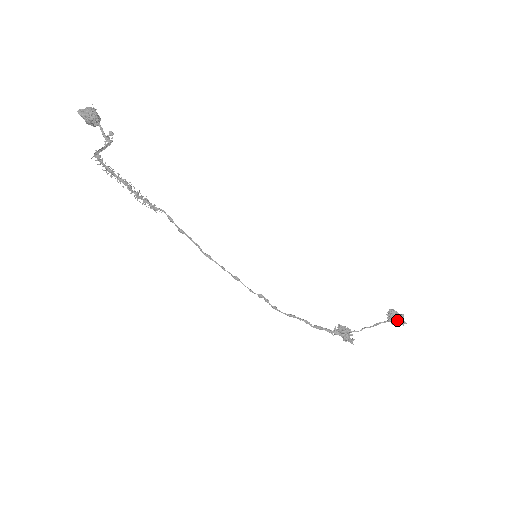
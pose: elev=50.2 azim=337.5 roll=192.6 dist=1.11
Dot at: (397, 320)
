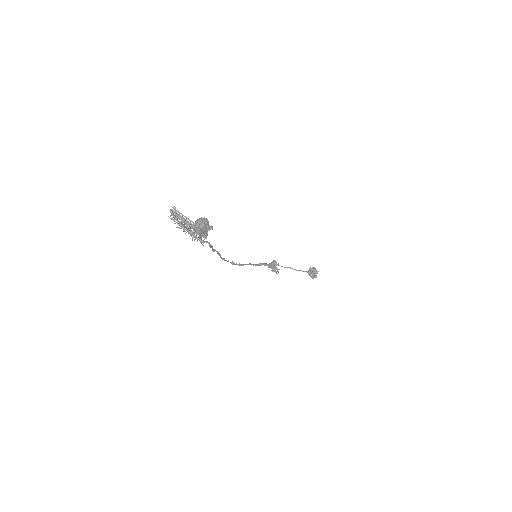
Dot at: (314, 276)
